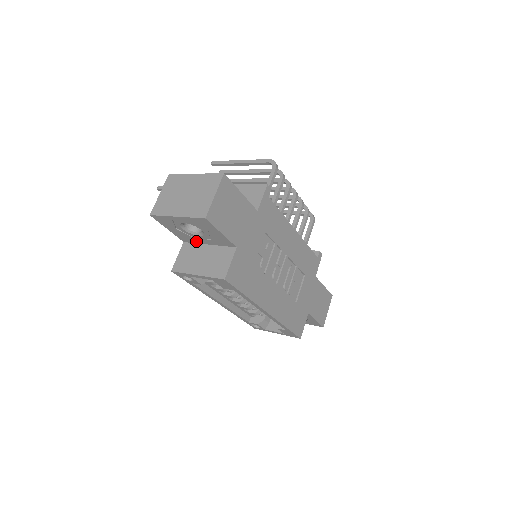
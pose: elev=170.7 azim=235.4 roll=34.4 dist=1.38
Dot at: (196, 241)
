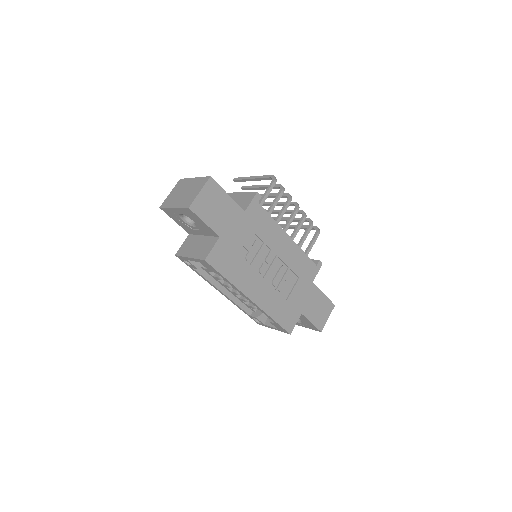
Dot at: (195, 232)
